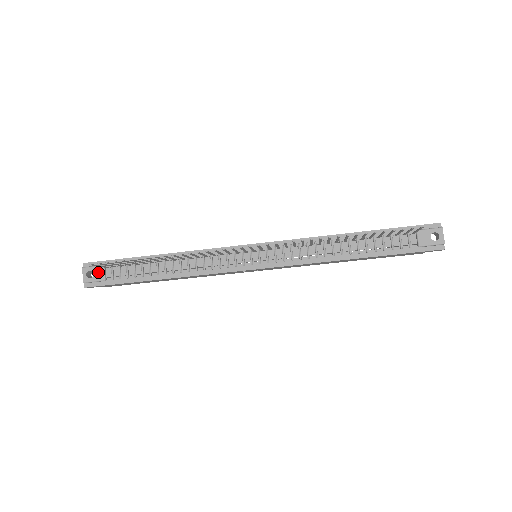
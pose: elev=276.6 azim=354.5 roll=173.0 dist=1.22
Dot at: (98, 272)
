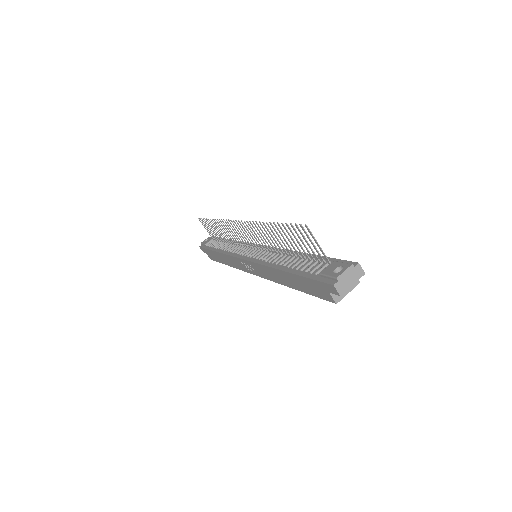
Dot at: (209, 240)
